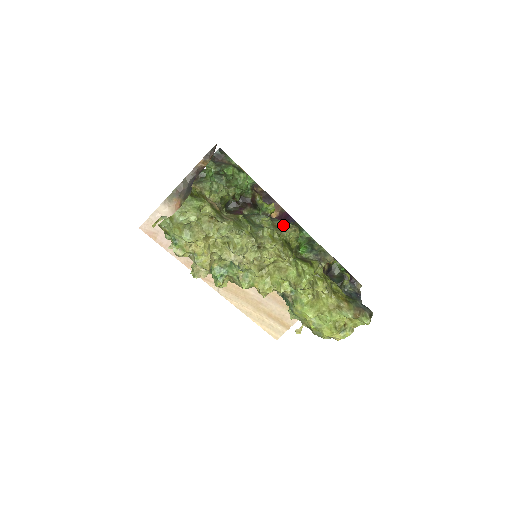
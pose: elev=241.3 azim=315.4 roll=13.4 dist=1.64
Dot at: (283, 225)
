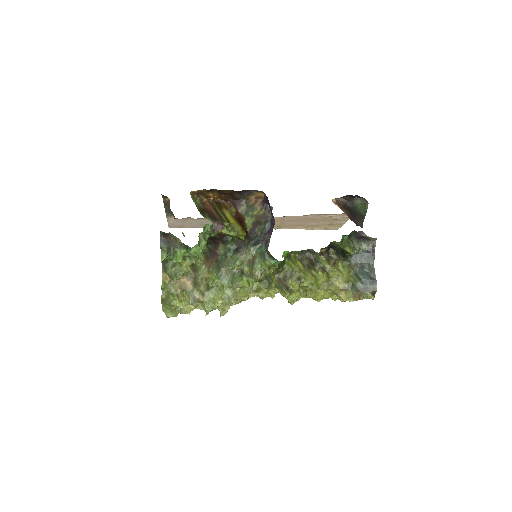
Dot at: (254, 259)
